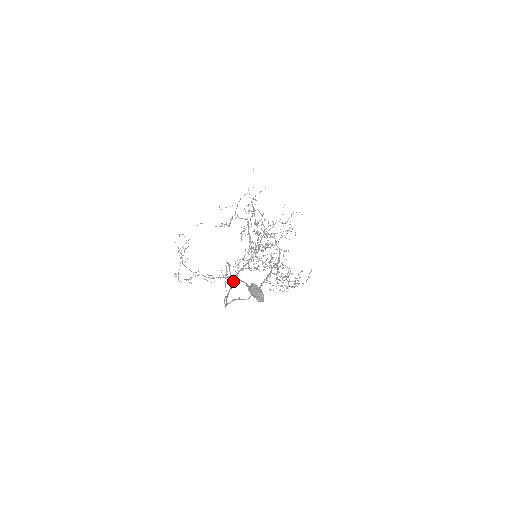
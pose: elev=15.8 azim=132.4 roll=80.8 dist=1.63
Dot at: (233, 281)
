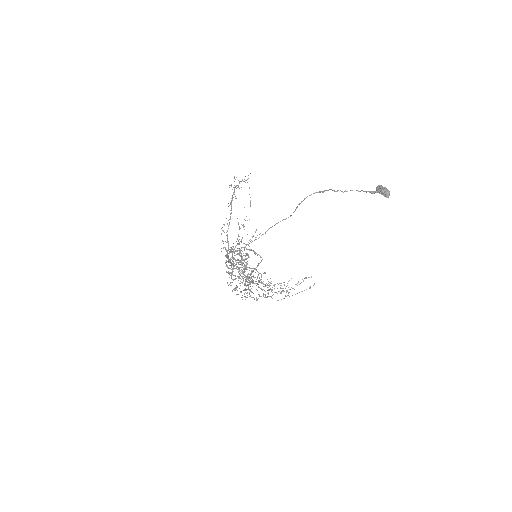
Dot at: occluded
